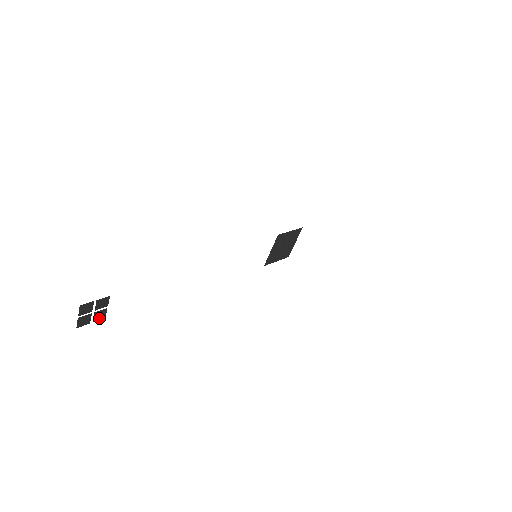
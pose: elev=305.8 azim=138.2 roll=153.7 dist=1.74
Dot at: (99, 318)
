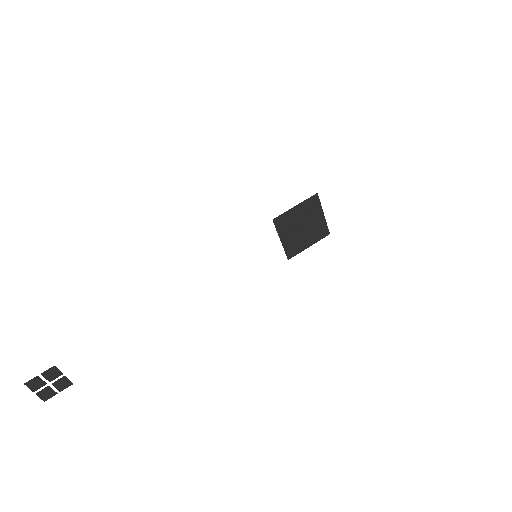
Dot at: (65, 386)
